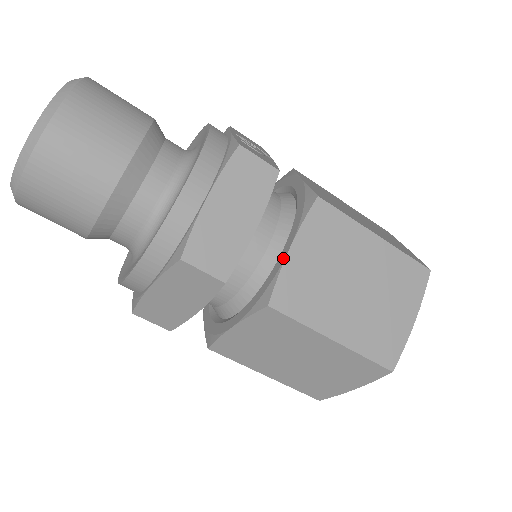
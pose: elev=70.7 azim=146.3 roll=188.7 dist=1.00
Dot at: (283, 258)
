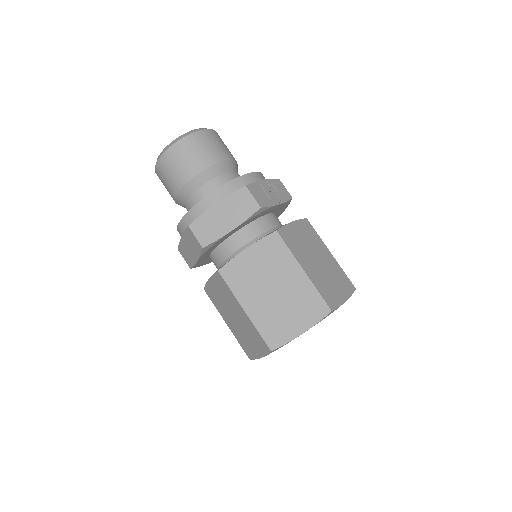
Dot at: (240, 252)
